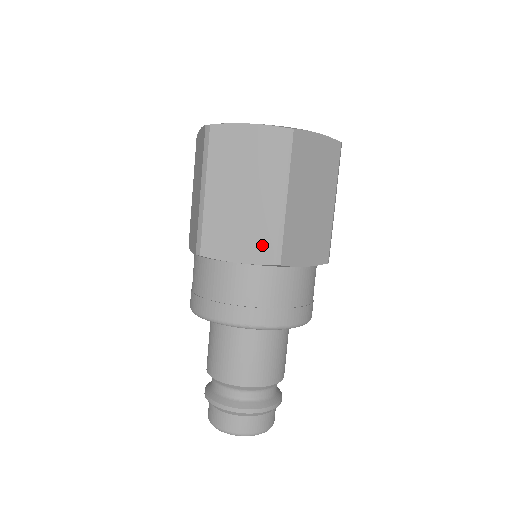
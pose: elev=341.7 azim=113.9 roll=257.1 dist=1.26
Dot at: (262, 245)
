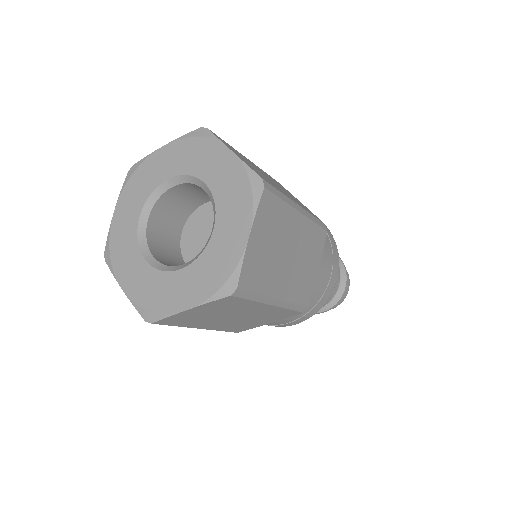
Dot at: occluded
